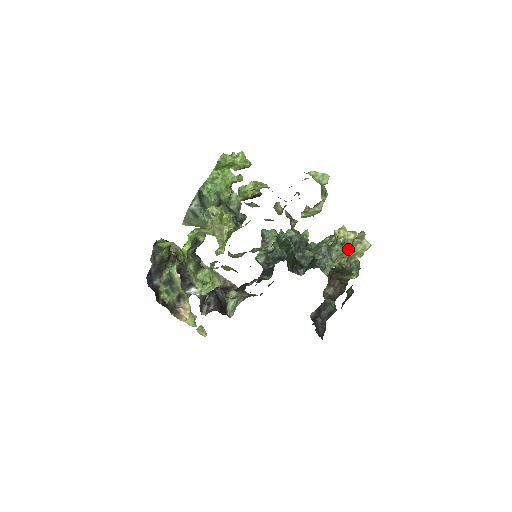
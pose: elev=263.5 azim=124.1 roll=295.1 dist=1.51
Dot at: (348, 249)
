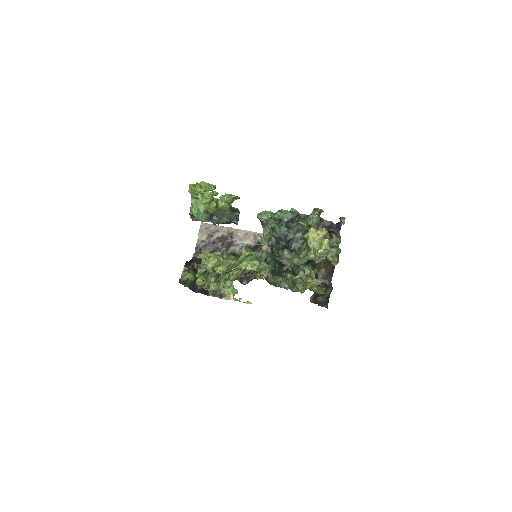
Dot at: (306, 285)
